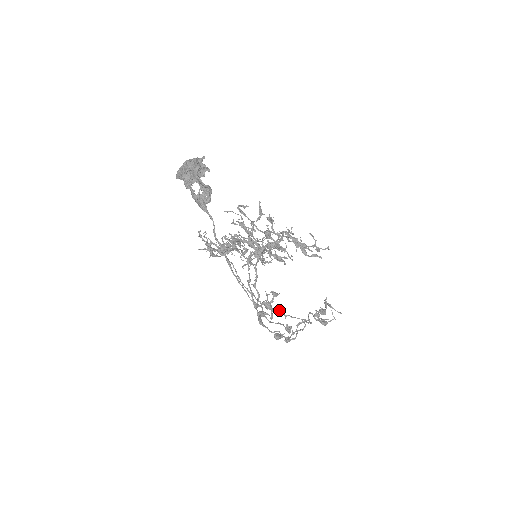
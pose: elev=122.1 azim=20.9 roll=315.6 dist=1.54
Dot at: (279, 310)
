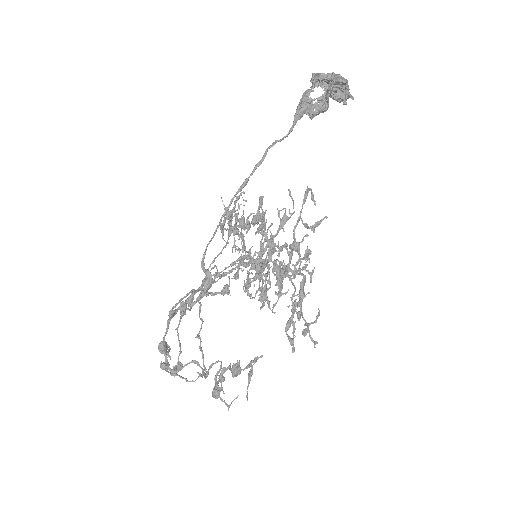
Dot at: (202, 323)
